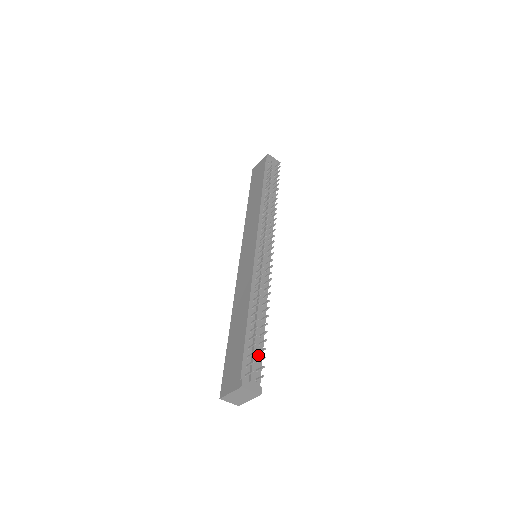
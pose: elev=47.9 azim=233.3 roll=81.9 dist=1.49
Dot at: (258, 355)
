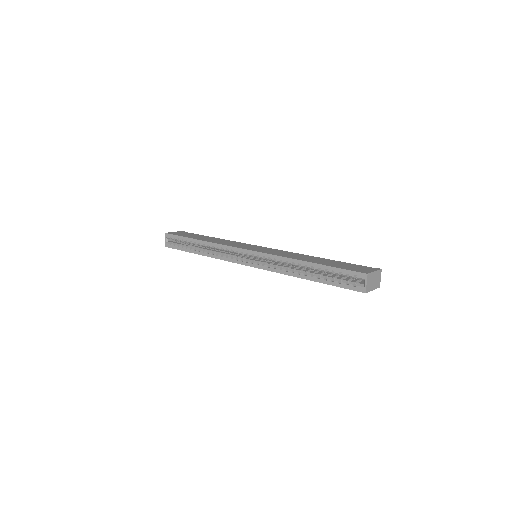
Dot at: occluded
